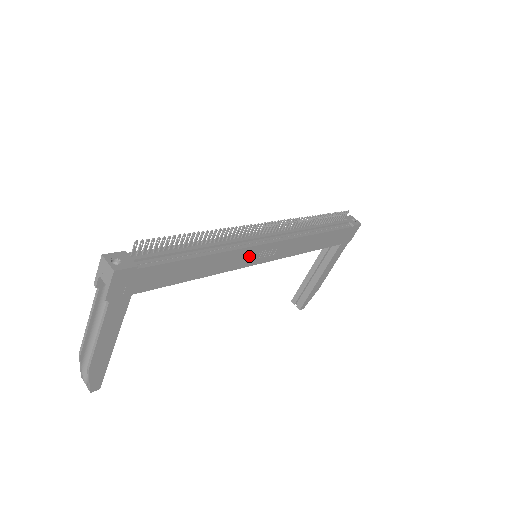
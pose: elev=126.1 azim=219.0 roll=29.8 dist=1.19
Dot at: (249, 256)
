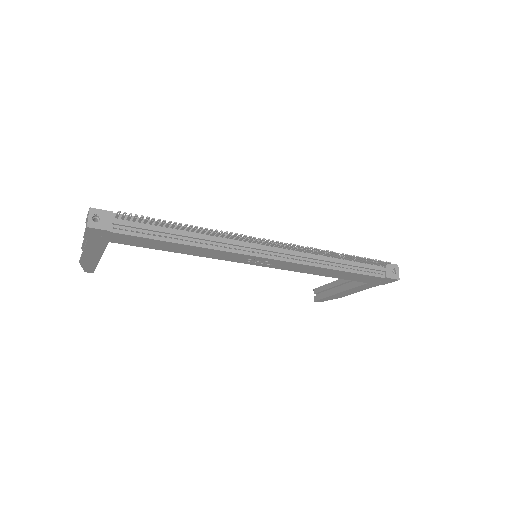
Dot at: (238, 257)
